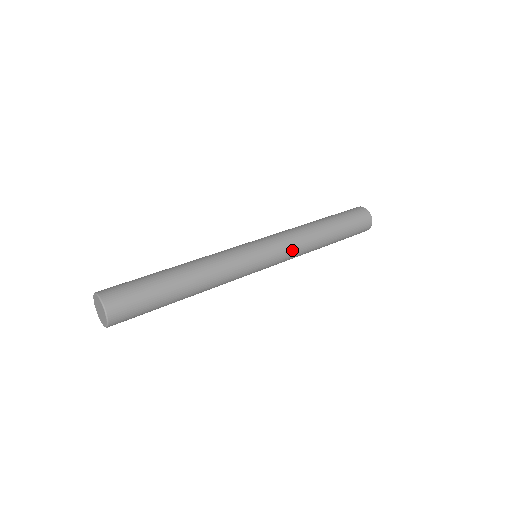
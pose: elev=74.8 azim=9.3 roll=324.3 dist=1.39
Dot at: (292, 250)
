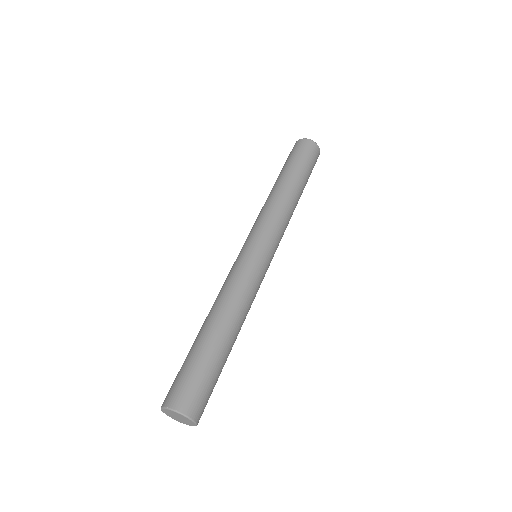
Dot at: (275, 222)
